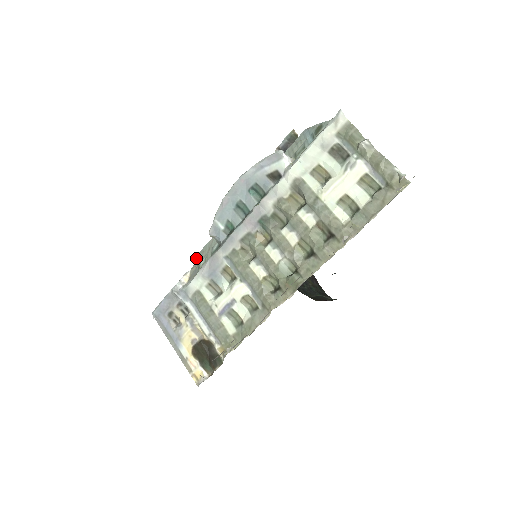
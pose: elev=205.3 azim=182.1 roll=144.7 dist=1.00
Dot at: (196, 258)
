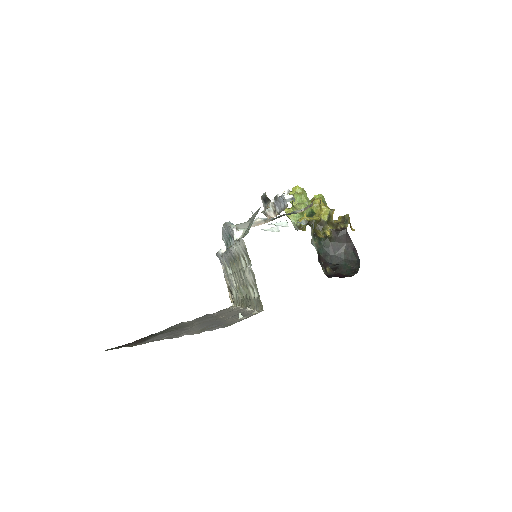
Dot at: occluded
